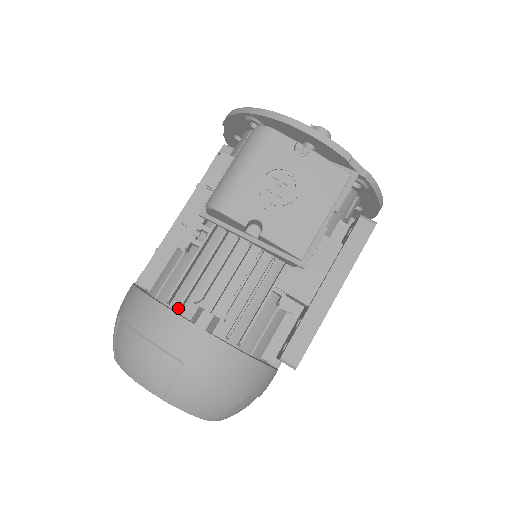
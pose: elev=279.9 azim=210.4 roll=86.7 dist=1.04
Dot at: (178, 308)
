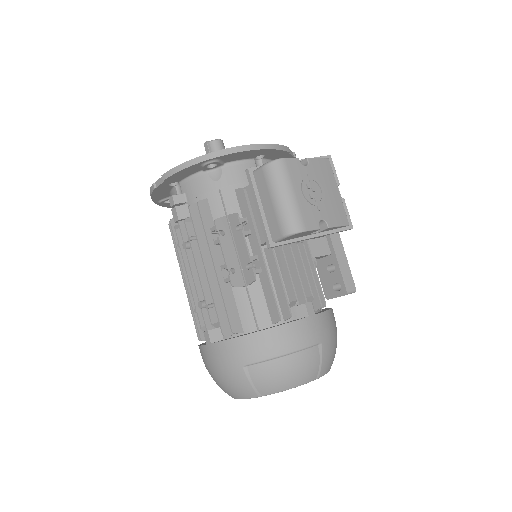
Dot at: occluded
